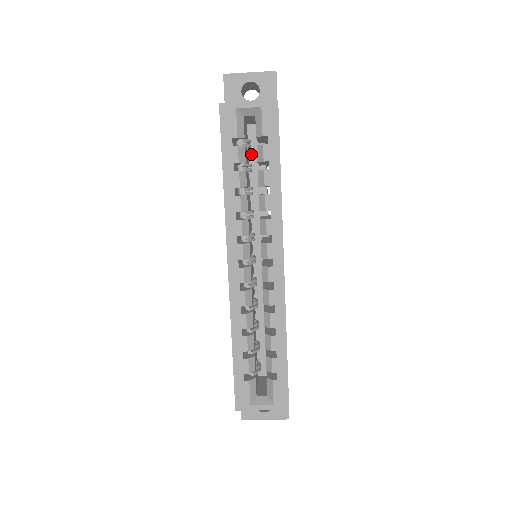
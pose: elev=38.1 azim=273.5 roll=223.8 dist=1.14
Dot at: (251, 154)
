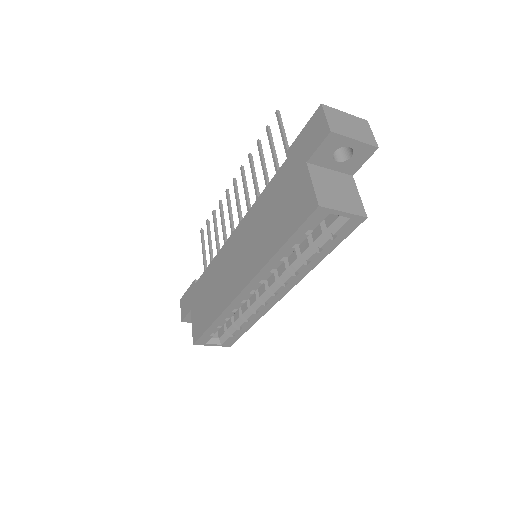
Dot at: occluded
